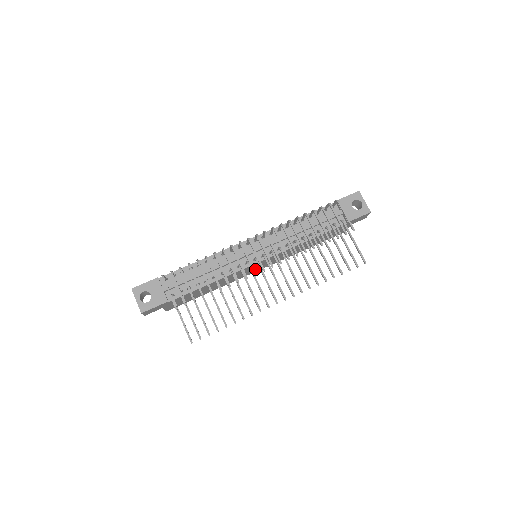
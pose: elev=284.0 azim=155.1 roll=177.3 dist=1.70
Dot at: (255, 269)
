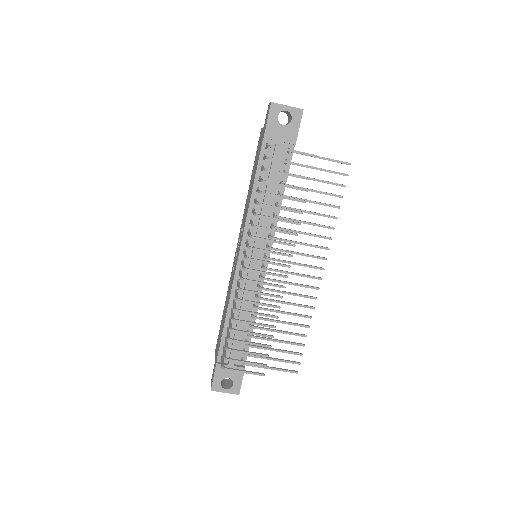
Dot at: occluded
